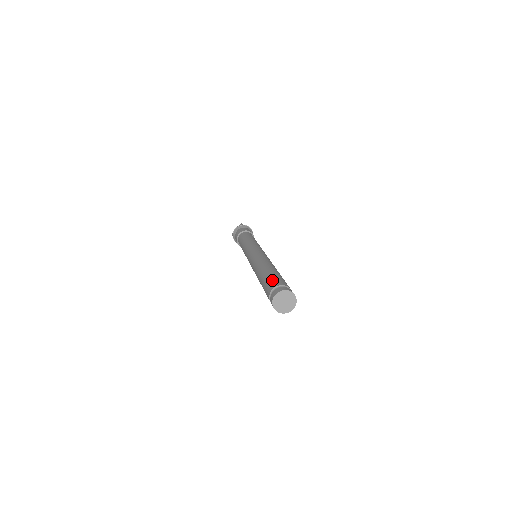
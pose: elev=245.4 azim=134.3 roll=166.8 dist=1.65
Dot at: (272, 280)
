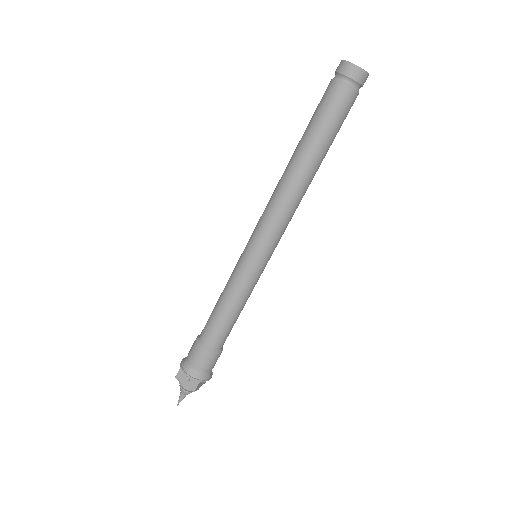
Dot at: occluded
